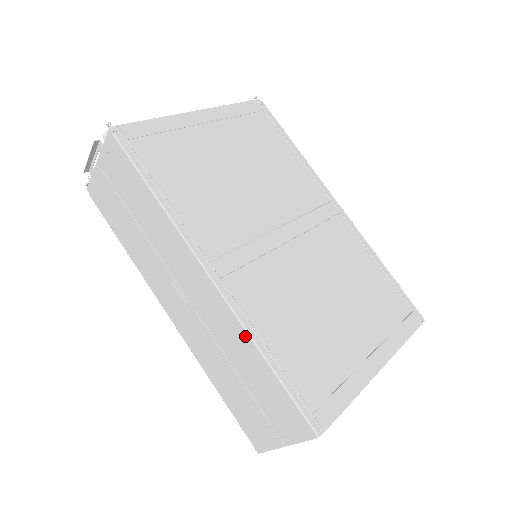
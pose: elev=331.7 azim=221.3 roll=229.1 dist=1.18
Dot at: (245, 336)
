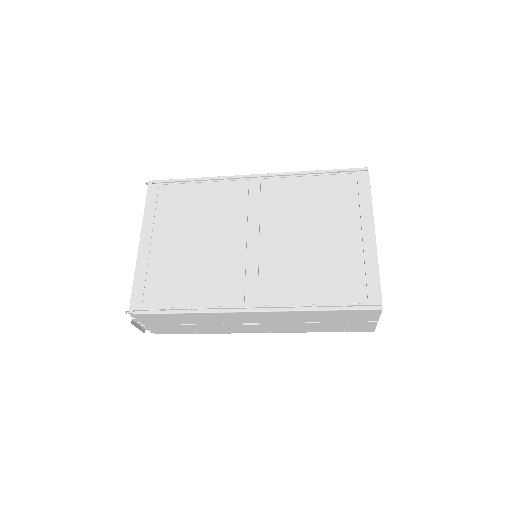
Dot at: (300, 313)
